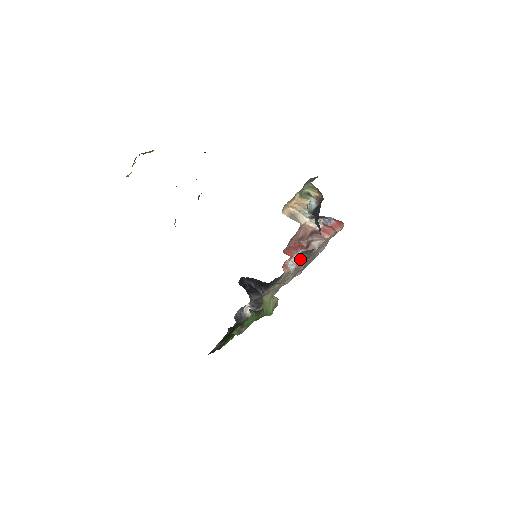
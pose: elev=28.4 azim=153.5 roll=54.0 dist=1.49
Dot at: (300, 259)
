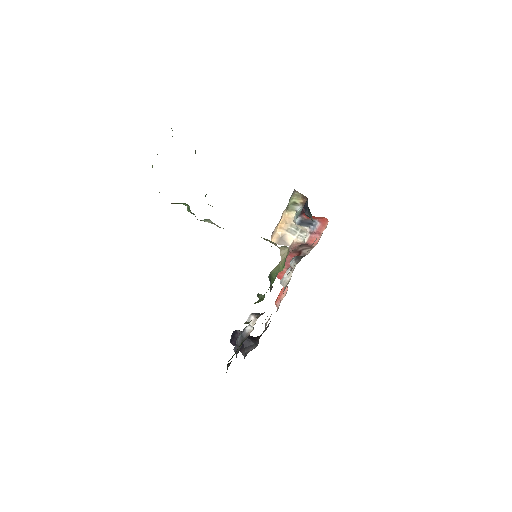
Dot at: (295, 261)
